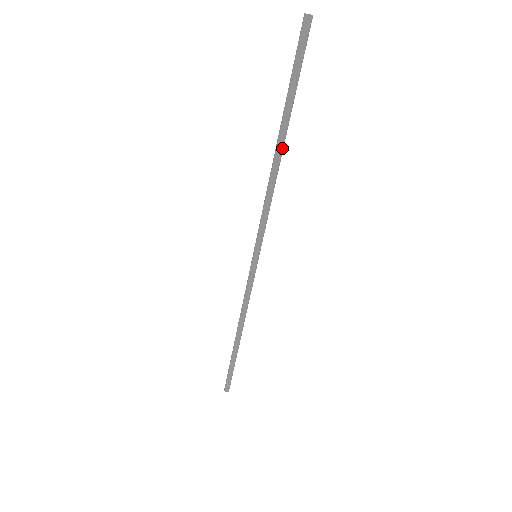
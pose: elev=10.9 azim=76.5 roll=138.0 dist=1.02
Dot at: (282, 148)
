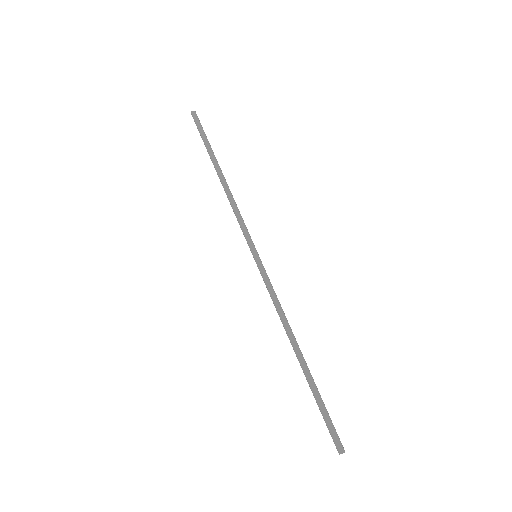
Dot at: (220, 172)
